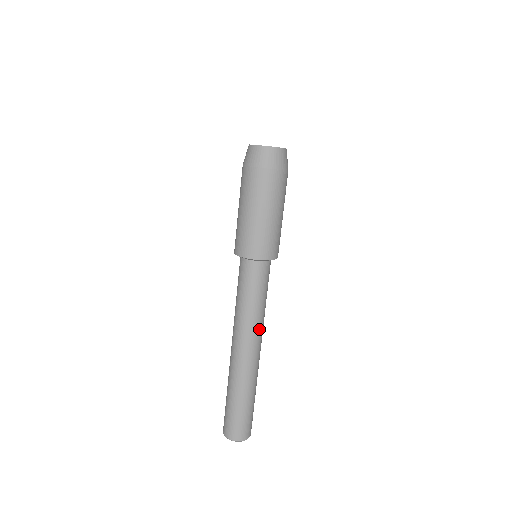
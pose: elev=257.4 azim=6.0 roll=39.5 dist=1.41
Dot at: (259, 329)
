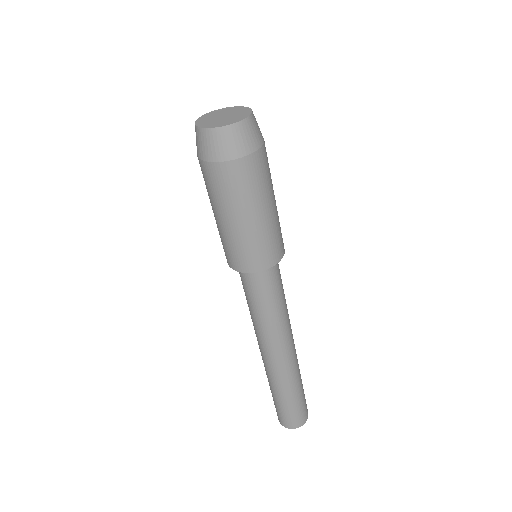
Dot at: (290, 325)
